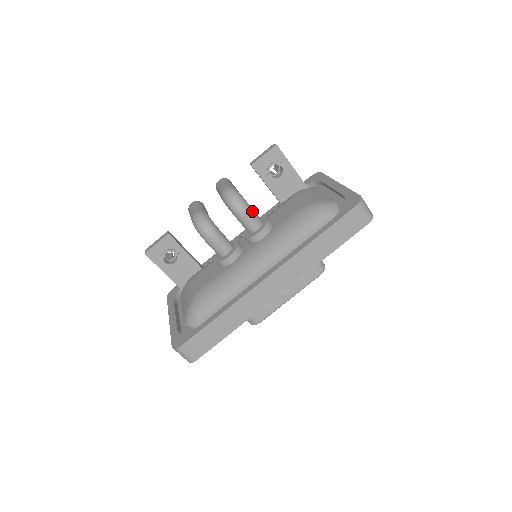
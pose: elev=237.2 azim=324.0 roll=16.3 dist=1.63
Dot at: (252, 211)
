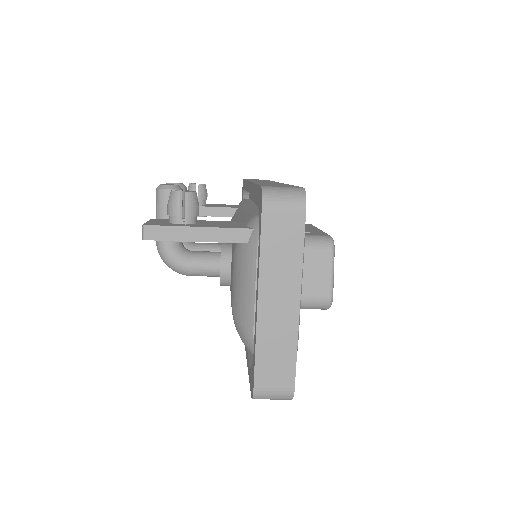
Dot at: (195, 273)
